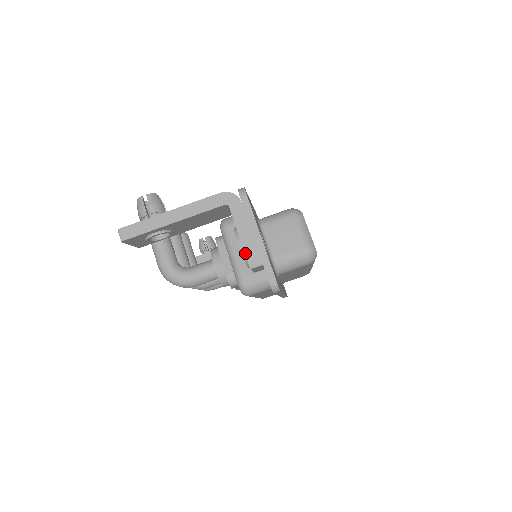
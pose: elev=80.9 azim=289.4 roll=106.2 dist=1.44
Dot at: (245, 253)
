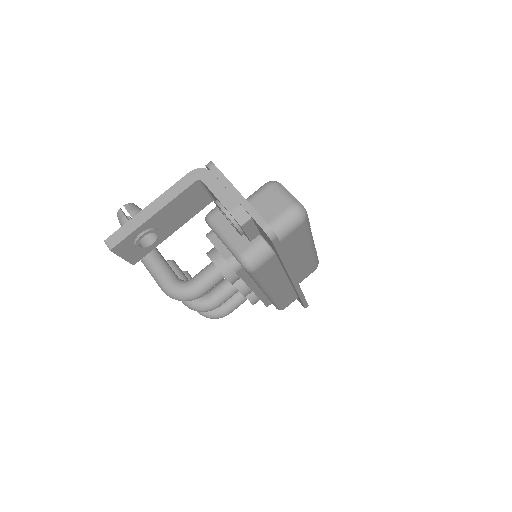
Dot at: (230, 213)
